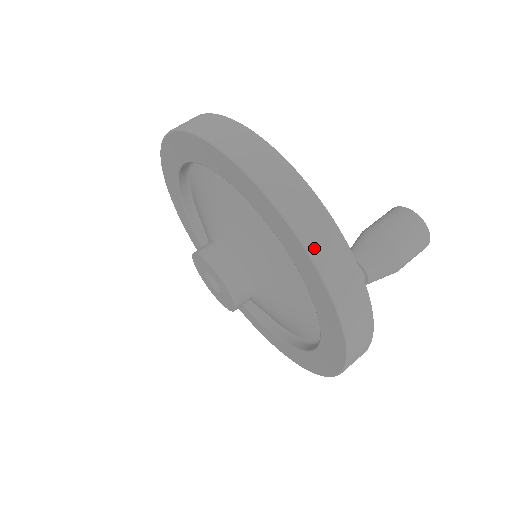
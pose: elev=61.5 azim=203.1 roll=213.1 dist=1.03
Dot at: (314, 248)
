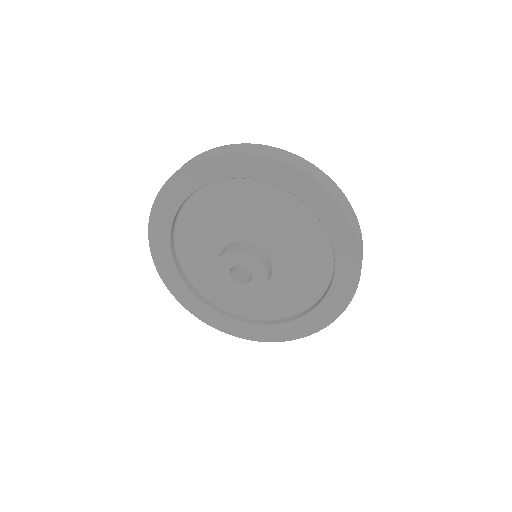
Dot at: (358, 283)
